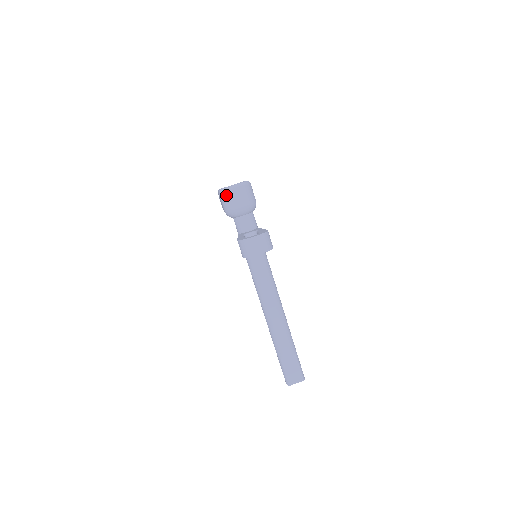
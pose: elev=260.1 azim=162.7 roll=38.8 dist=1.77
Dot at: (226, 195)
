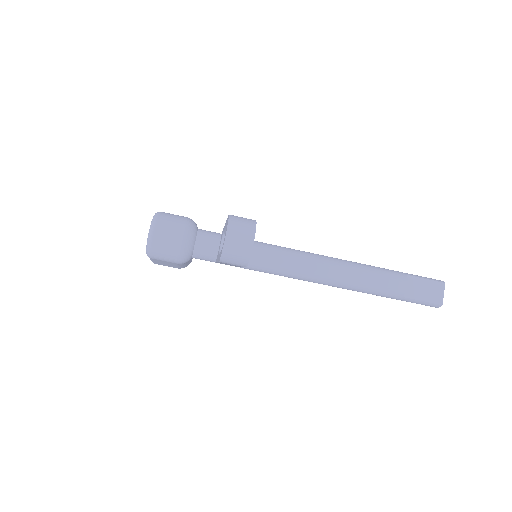
Dot at: (156, 249)
